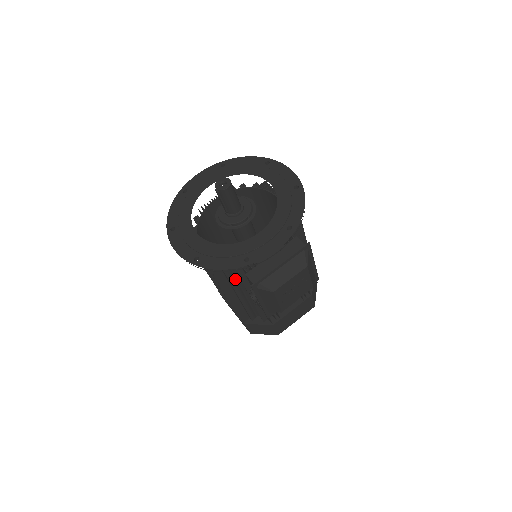
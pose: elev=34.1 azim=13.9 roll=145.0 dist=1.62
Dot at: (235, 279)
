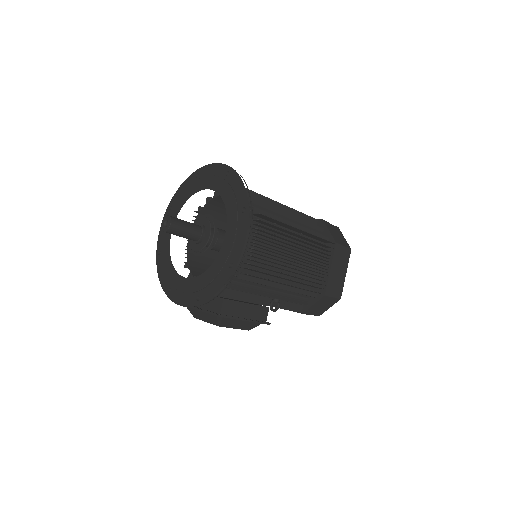
Dot at: occluded
